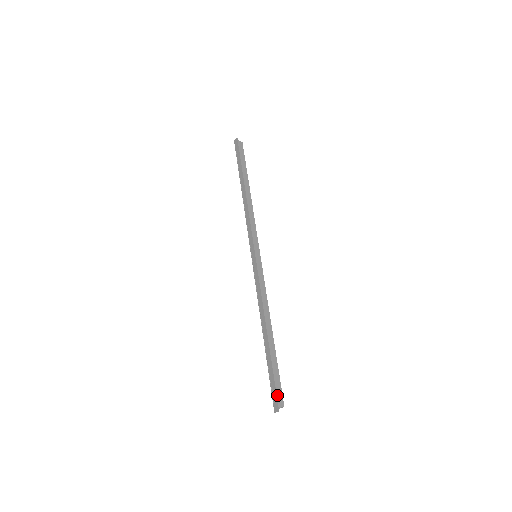
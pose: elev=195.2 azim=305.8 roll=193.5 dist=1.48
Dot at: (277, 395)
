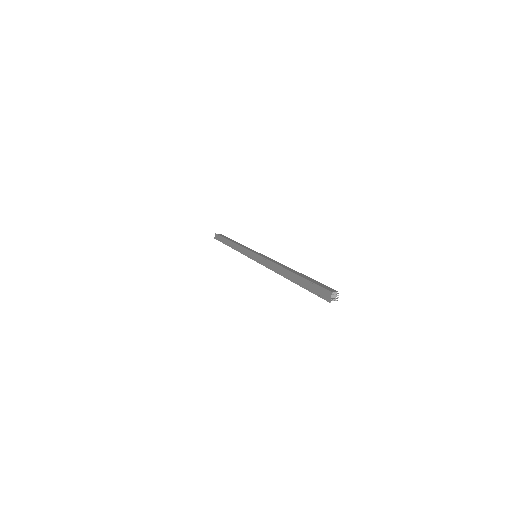
Dot at: (322, 288)
